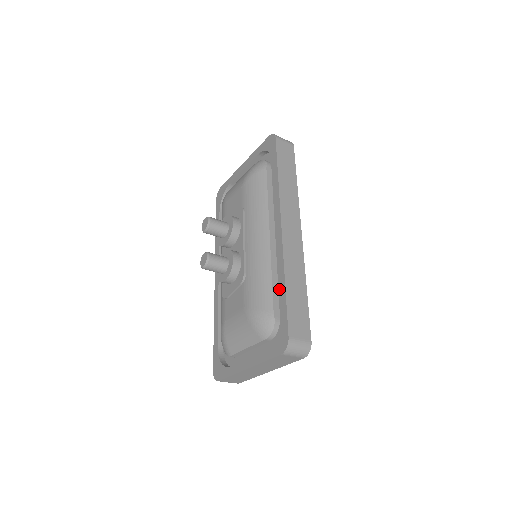
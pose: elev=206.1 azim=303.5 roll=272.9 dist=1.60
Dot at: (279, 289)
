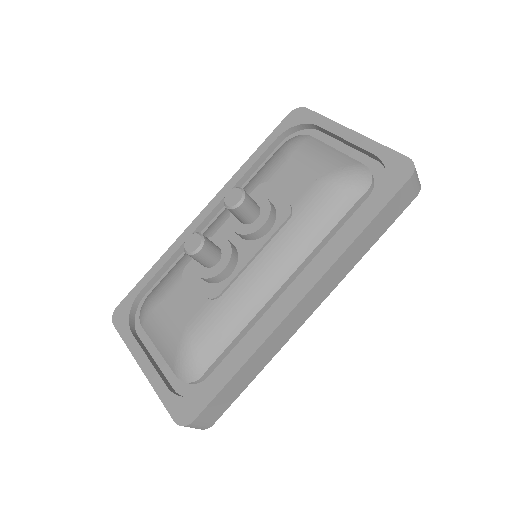
Dot at: (232, 361)
